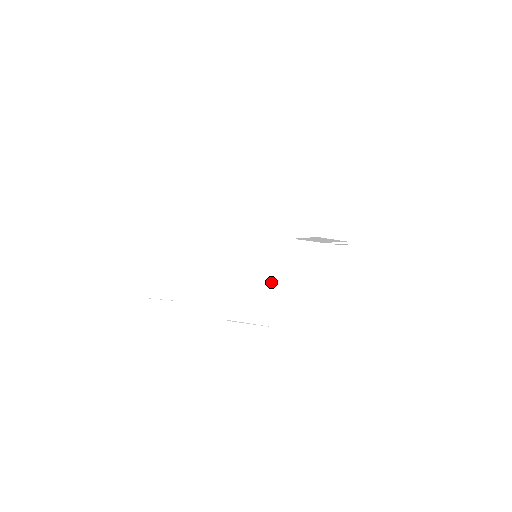
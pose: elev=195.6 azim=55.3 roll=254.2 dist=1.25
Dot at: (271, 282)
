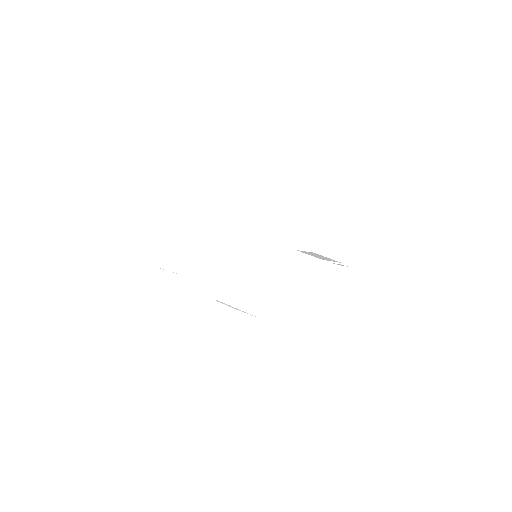
Dot at: (261, 279)
